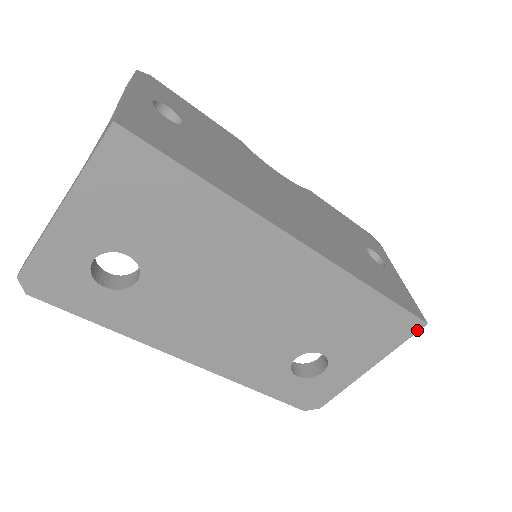
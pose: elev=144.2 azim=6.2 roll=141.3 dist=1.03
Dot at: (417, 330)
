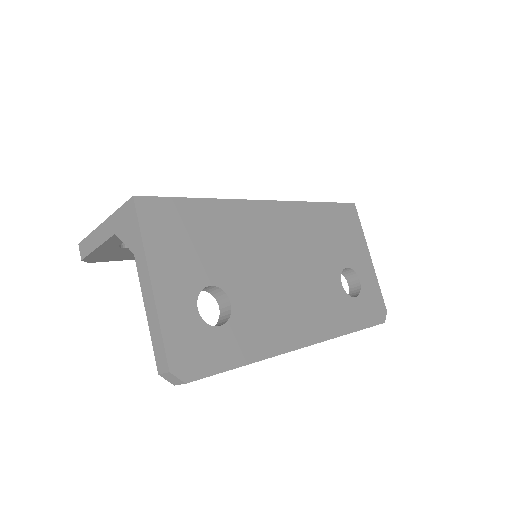
Dot at: (356, 211)
